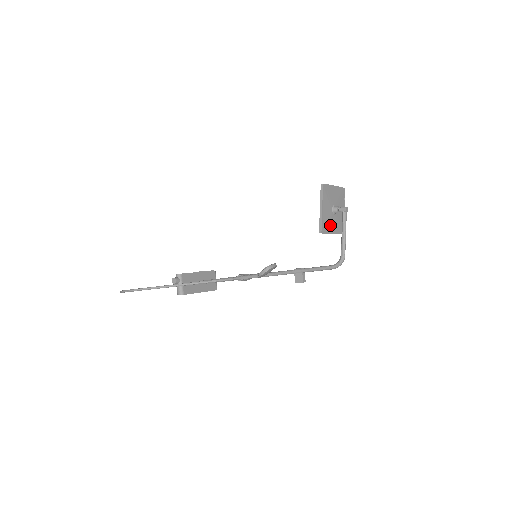
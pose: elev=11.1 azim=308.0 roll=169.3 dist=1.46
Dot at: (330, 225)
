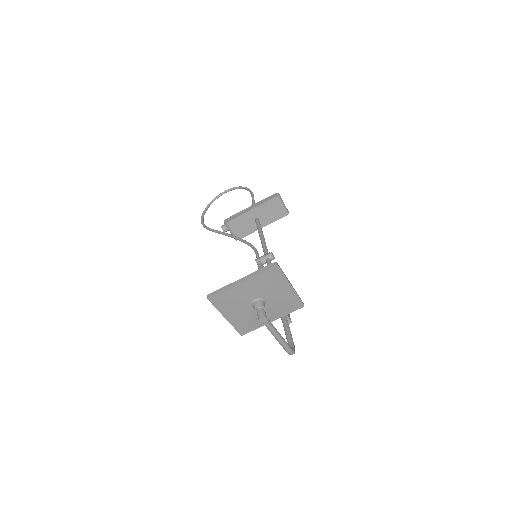
Dot at: occluded
